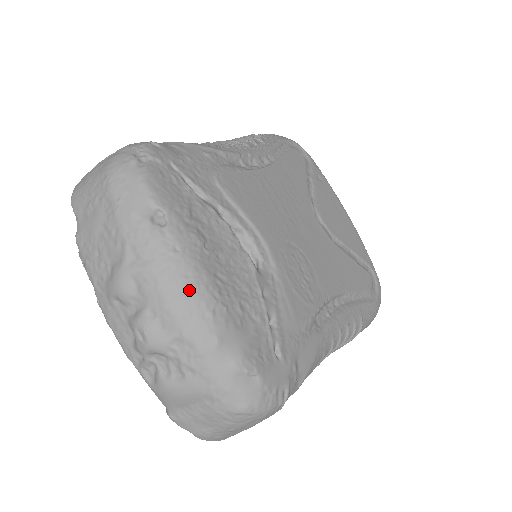
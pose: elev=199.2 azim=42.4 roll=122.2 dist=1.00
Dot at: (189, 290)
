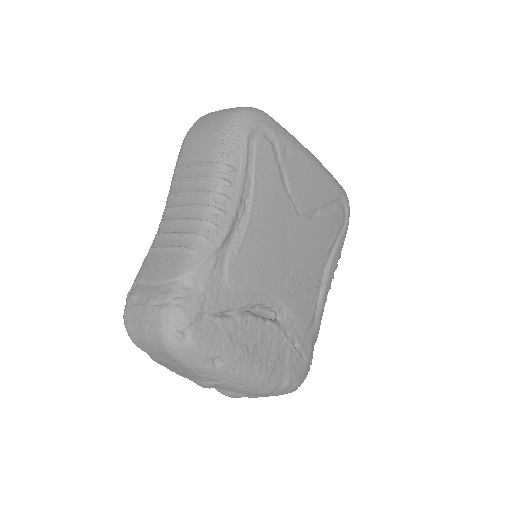
Dot at: (251, 381)
